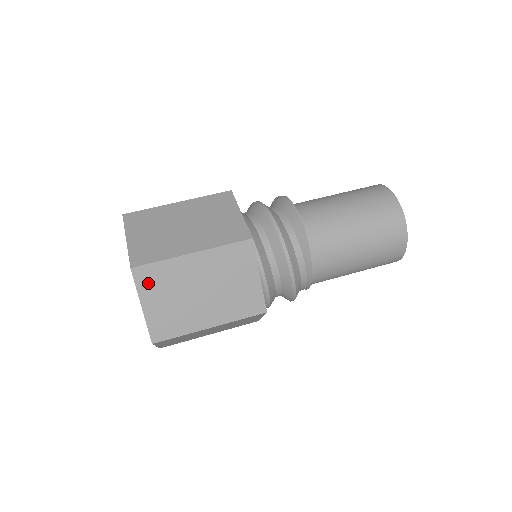
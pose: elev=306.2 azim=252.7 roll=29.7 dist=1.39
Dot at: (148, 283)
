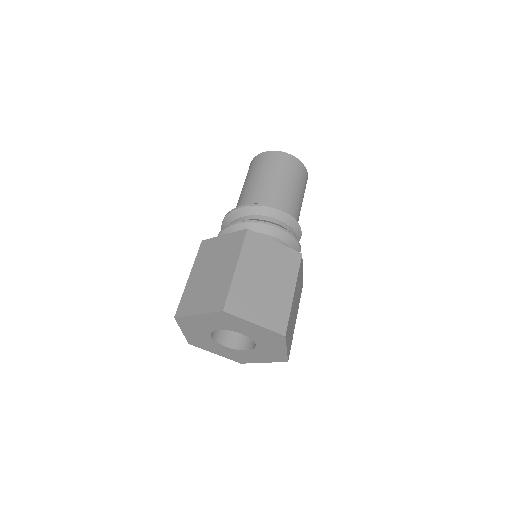
Dot at: (288, 334)
